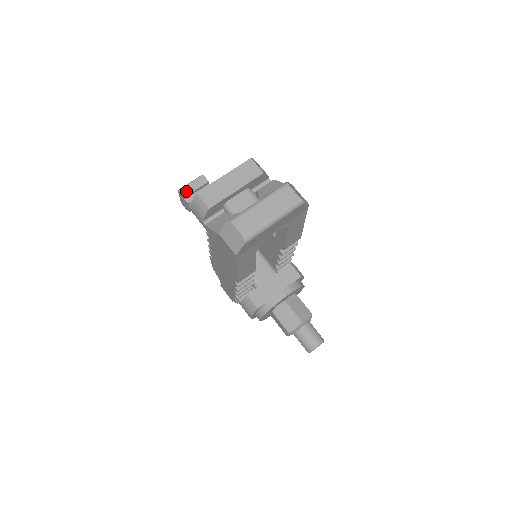
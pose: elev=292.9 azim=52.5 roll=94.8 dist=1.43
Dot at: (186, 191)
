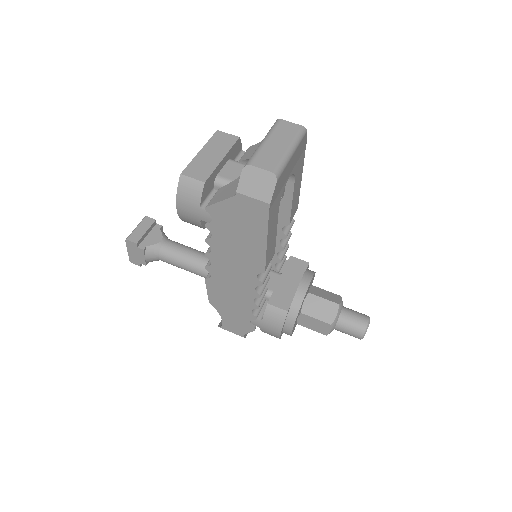
Dot at: (135, 237)
